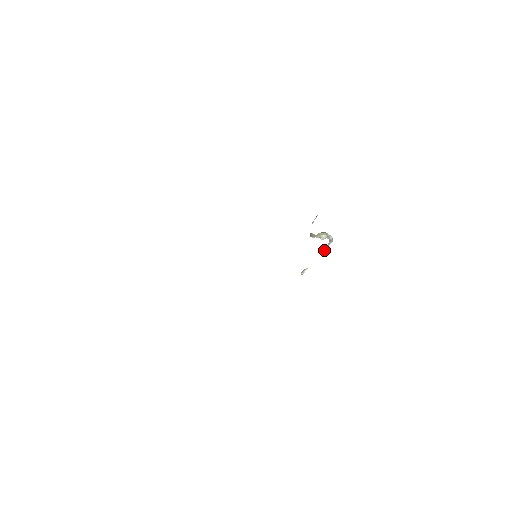
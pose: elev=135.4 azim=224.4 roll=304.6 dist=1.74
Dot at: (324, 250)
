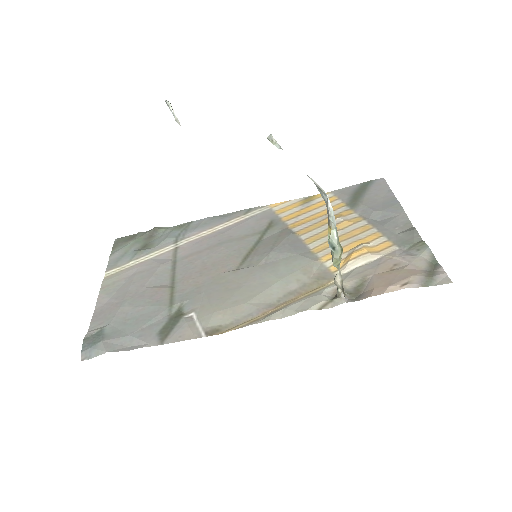
Dot at: occluded
